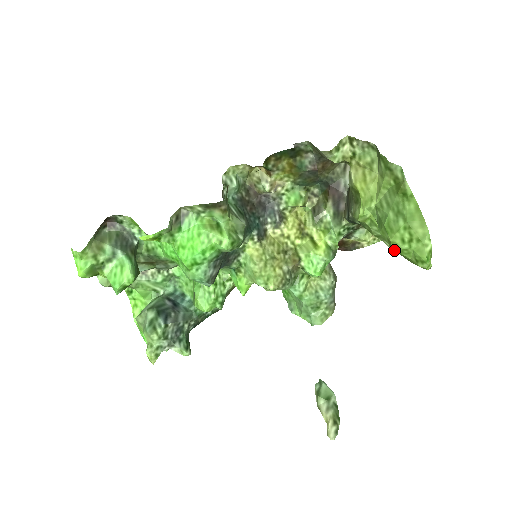
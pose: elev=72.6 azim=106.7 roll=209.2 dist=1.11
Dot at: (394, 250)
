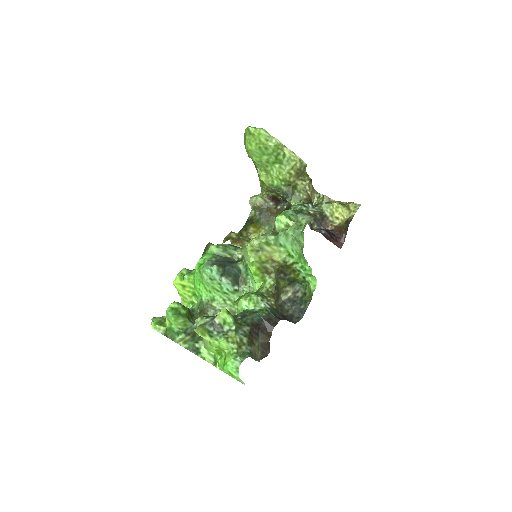
Dot at: (290, 164)
